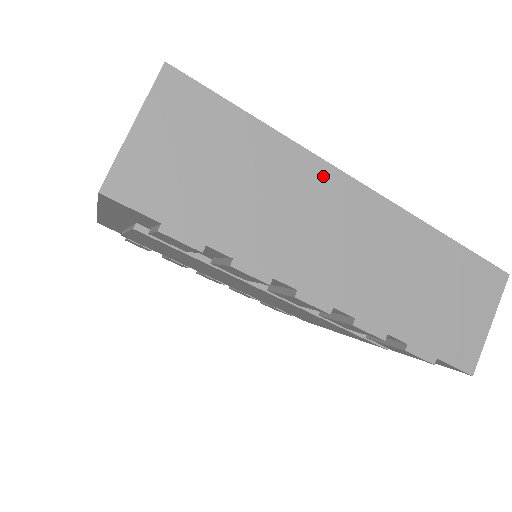
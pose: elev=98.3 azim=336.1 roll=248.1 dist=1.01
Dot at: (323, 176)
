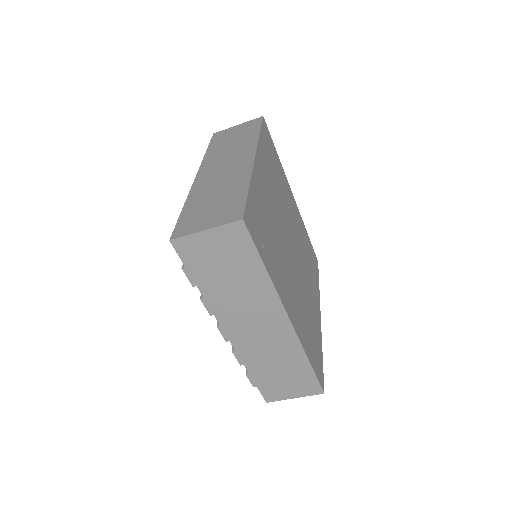
Dot at: (273, 304)
